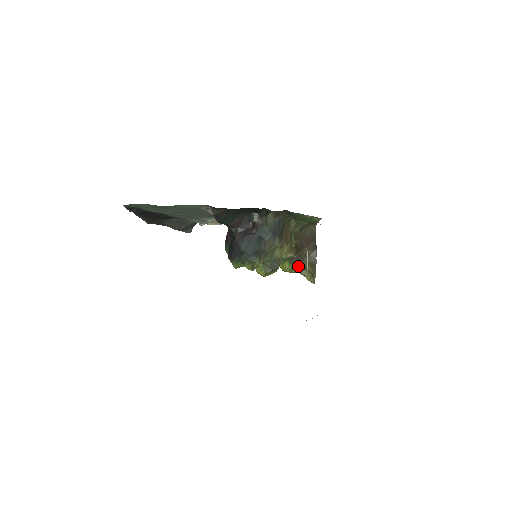
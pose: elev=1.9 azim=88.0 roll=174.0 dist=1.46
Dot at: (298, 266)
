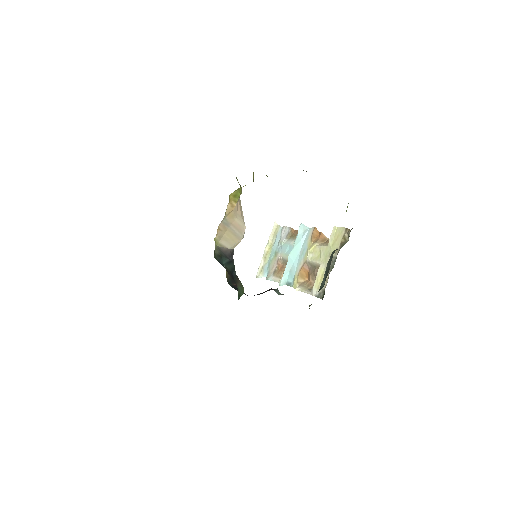
Dot at: occluded
